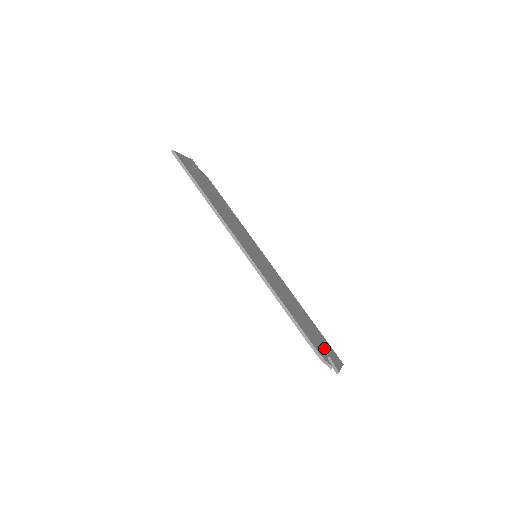
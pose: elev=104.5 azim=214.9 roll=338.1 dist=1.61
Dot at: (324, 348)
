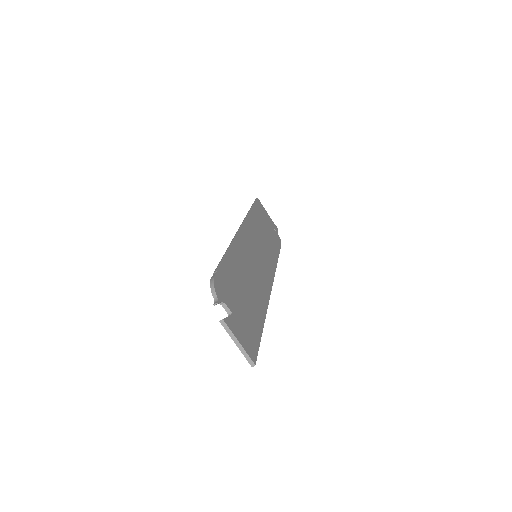
Dot at: (237, 312)
